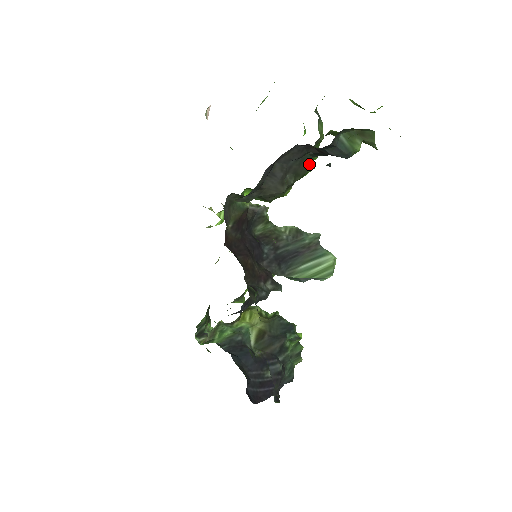
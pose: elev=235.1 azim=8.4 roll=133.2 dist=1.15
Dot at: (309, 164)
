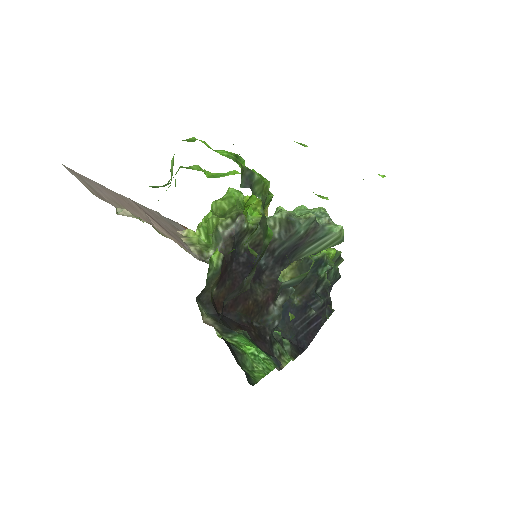
Dot at: (264, 248)
